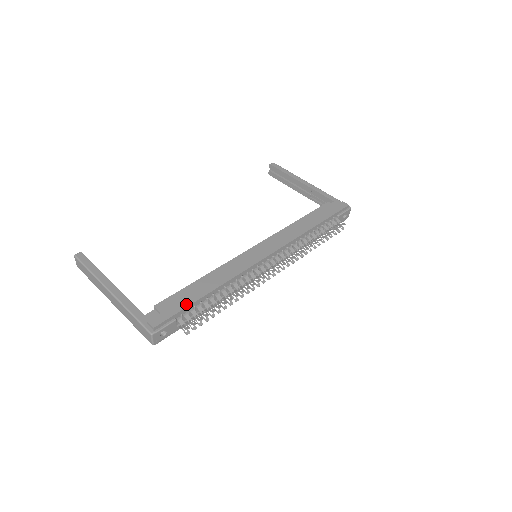
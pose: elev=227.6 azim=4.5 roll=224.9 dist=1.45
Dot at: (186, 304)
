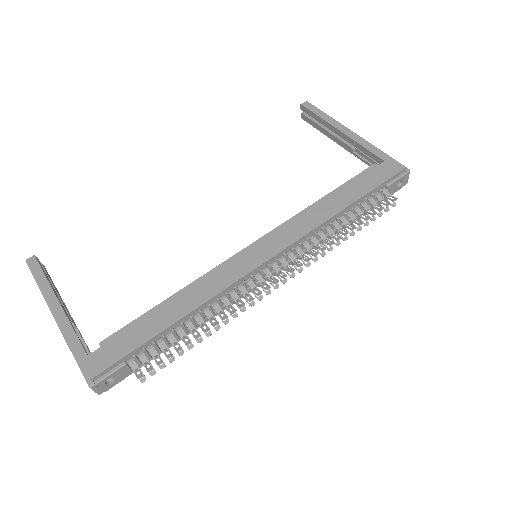
Dot at: (140, 341)
